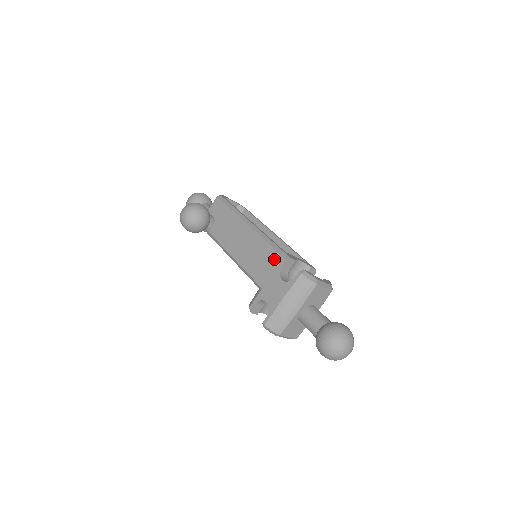
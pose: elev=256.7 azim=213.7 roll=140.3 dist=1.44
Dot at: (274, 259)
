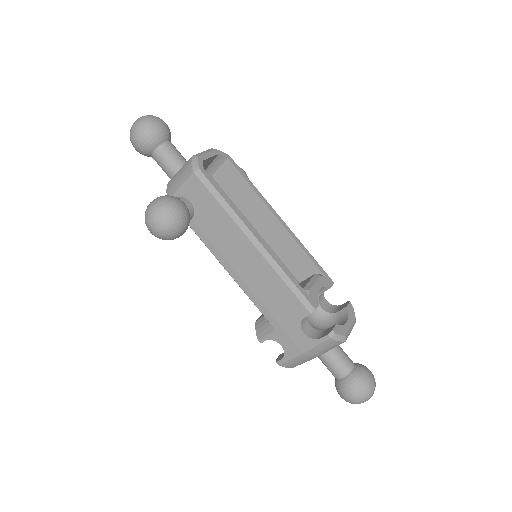
Dot at: (293, 306)
